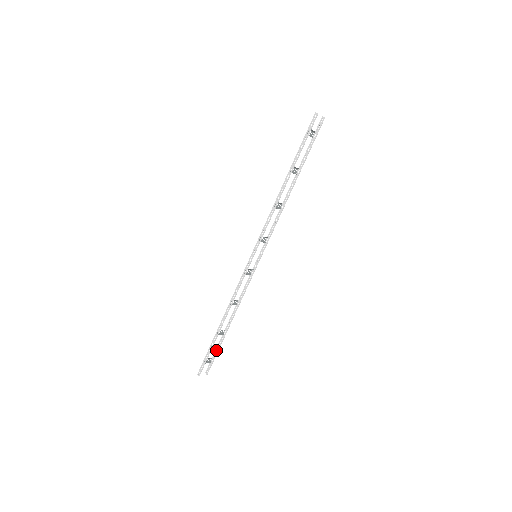
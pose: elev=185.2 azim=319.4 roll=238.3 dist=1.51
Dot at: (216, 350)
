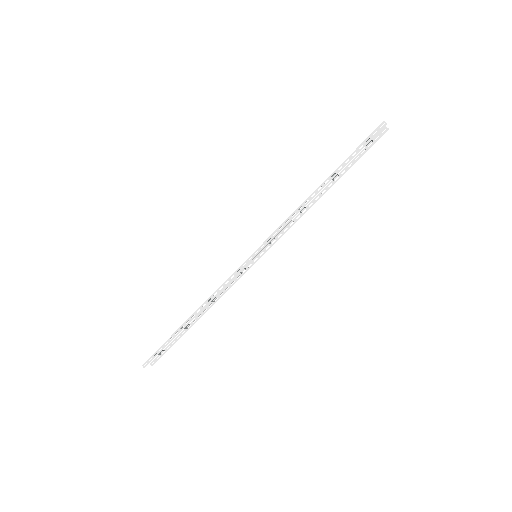
Dot at: (171, 343)
